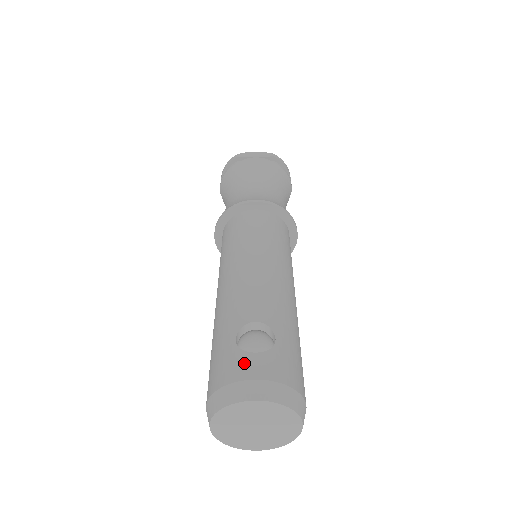
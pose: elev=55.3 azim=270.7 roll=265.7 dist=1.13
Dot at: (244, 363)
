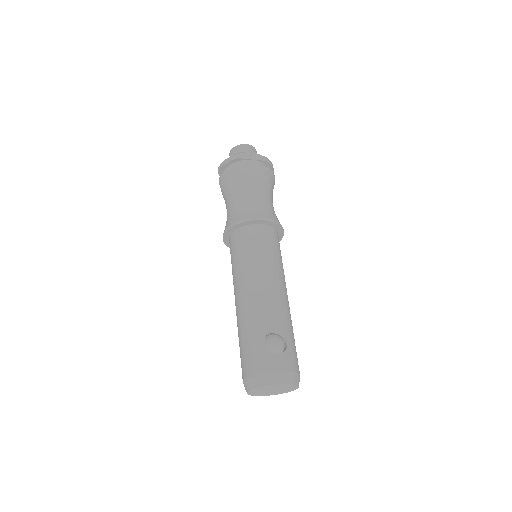
Dot at: (273, 360)
